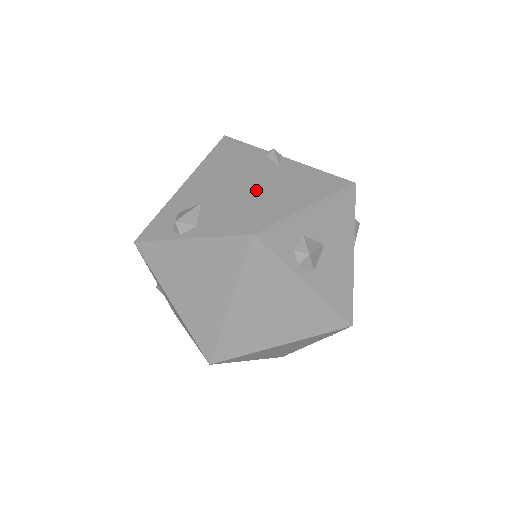
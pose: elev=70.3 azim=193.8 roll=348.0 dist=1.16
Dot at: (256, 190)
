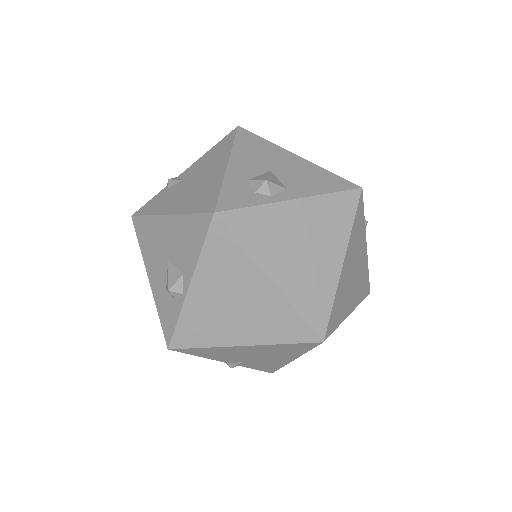
Dot at: (185, 202)
